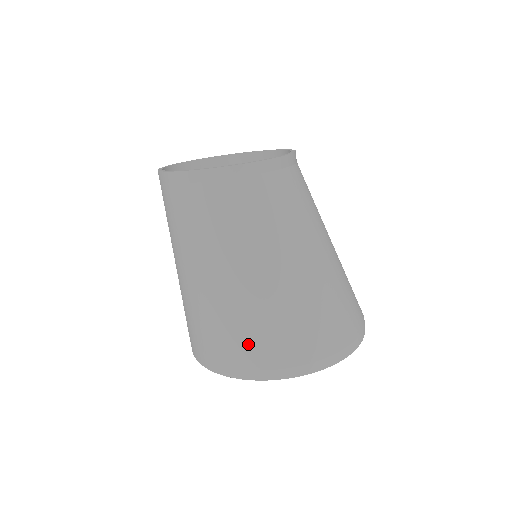
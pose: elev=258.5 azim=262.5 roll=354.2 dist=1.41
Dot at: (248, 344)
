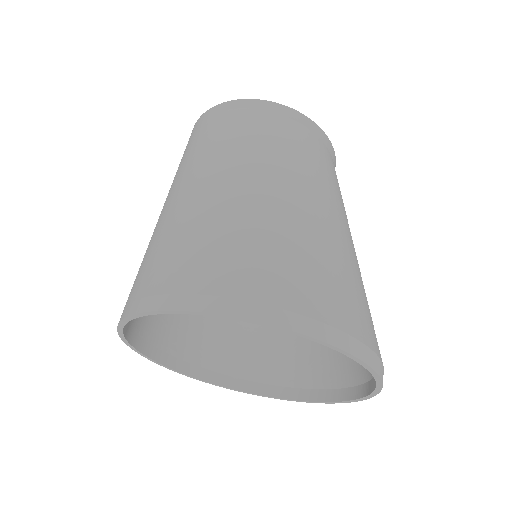
Dot at: (229, 260)
